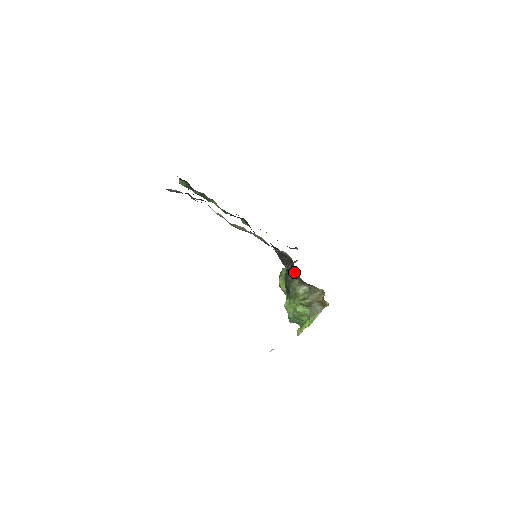
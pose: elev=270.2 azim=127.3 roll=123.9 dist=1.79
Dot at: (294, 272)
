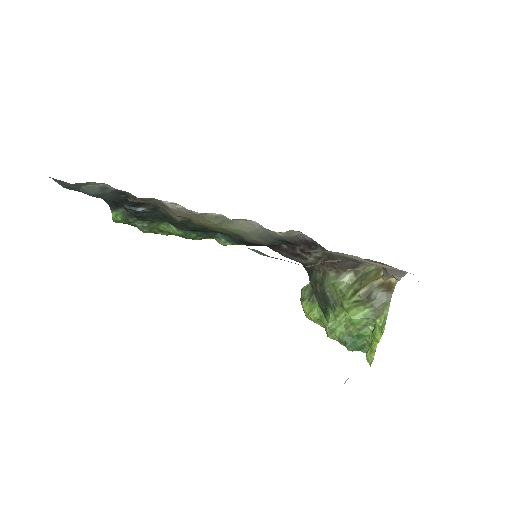
Dot at: (322, 261)
